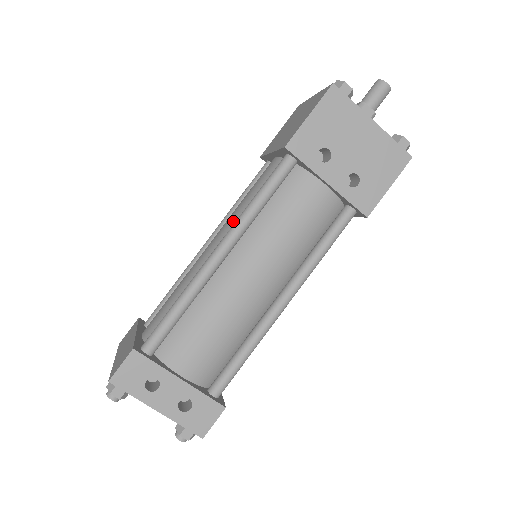
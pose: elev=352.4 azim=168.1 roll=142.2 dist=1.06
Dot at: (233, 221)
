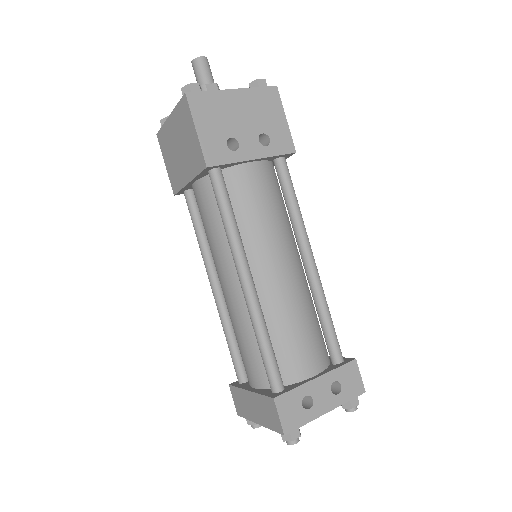
Dot at: (223, 252)
